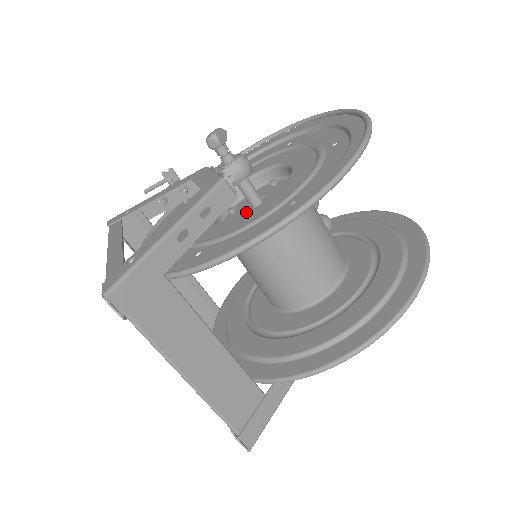
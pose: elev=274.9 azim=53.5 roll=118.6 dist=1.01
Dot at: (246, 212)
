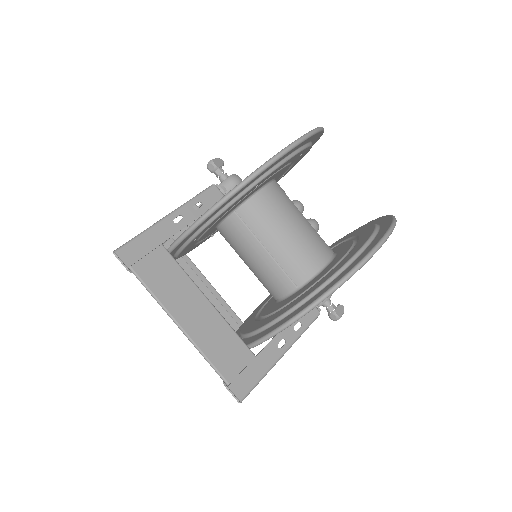
Dot at: occluded
